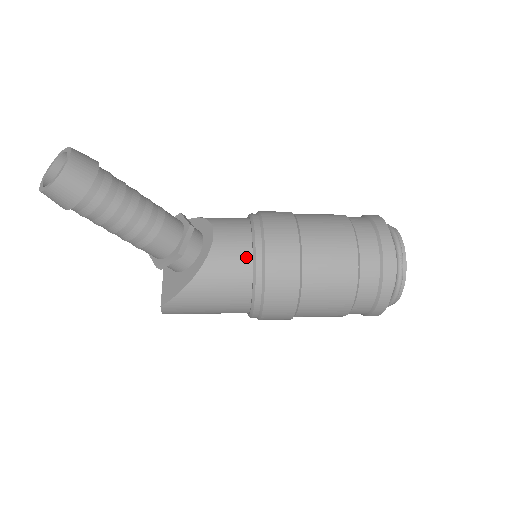
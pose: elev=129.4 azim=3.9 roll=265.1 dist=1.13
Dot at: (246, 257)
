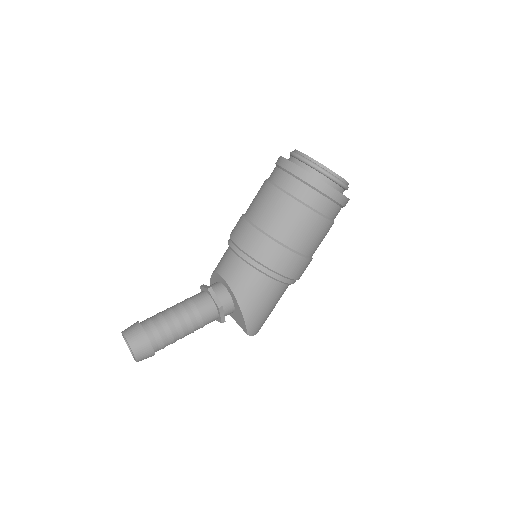
Dot at: (247, 269)
